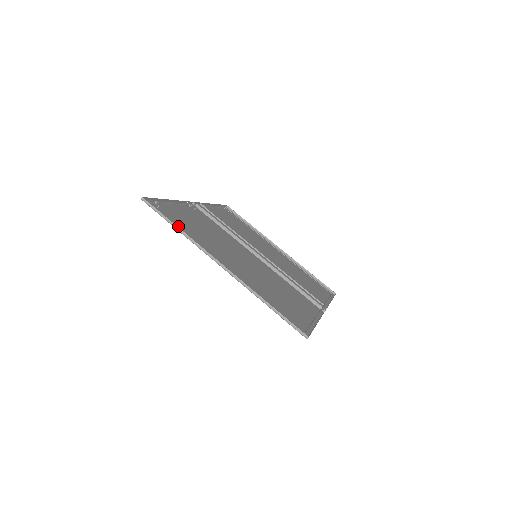
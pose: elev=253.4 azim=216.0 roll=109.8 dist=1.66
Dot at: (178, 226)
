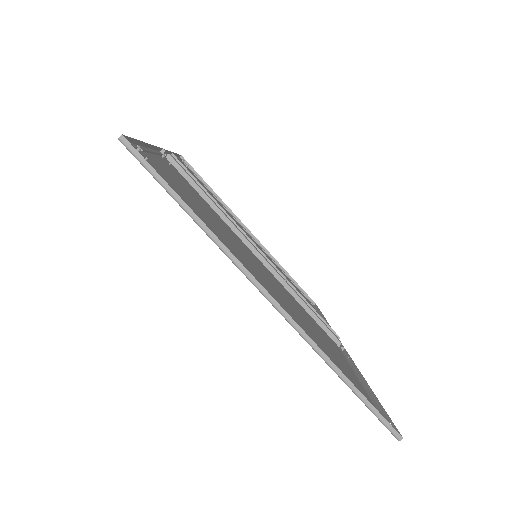
Dot at: occluded
